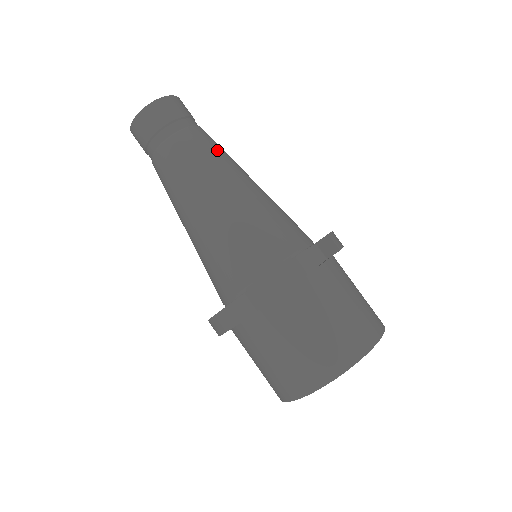
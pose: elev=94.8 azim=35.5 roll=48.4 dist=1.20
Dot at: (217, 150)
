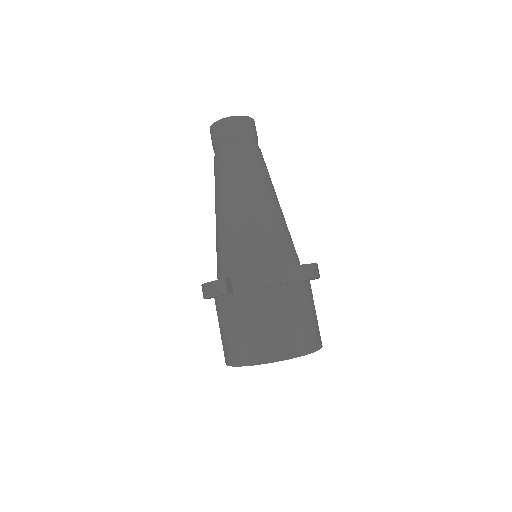
Dot at: (237, 171)
